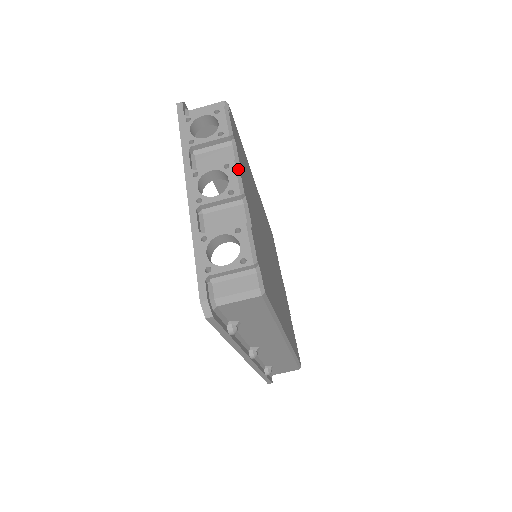
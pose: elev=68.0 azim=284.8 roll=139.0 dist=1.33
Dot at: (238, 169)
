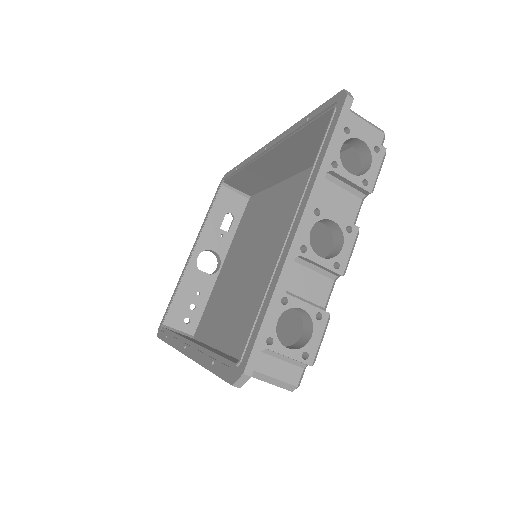
Dot at: occluded
